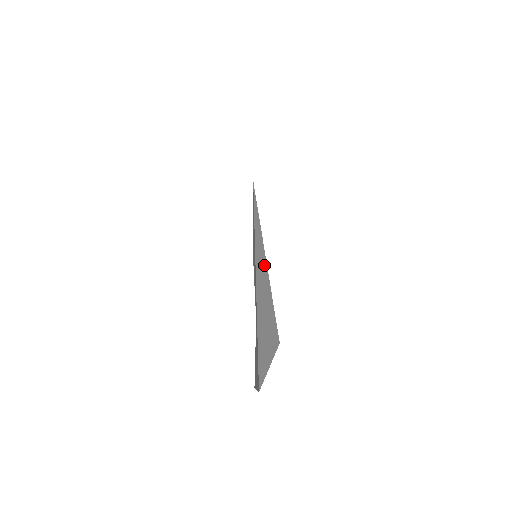
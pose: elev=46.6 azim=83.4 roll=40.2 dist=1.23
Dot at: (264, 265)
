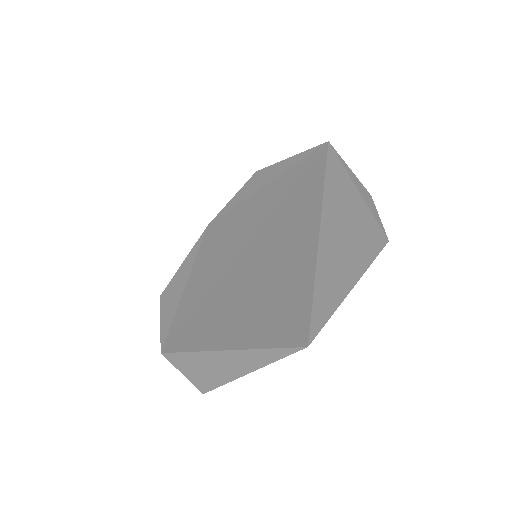
Dot at: (247, 368)
